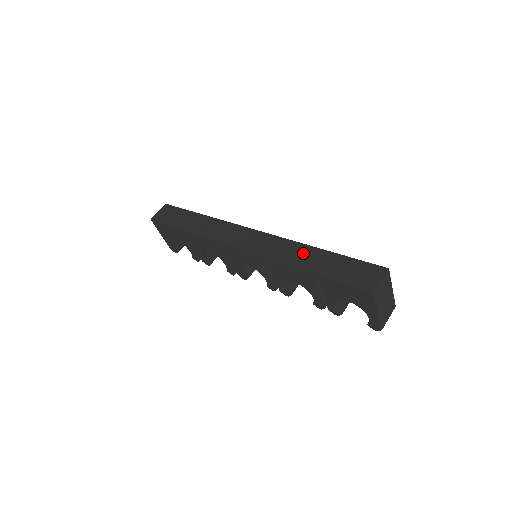
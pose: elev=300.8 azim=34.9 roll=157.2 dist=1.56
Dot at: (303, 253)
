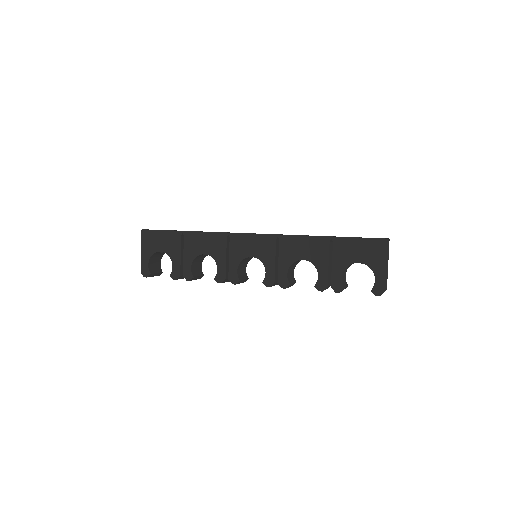
Dot at: occluded
